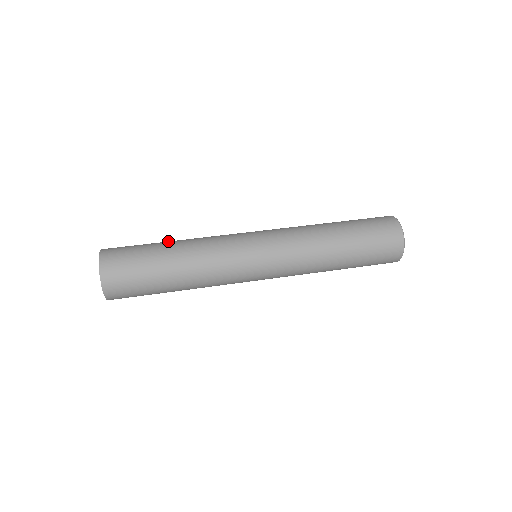
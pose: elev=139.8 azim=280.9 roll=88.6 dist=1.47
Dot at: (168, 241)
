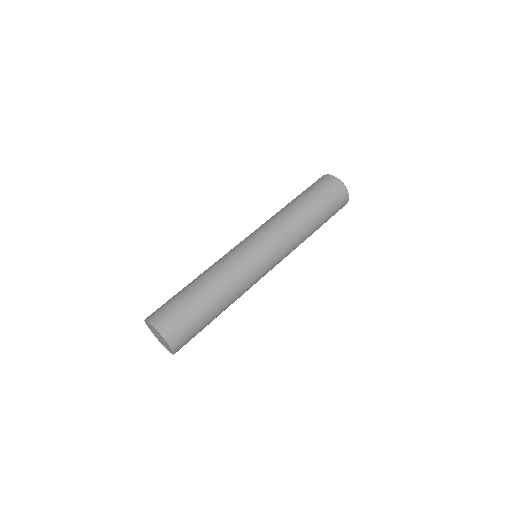
Dot at: (189, 283)
